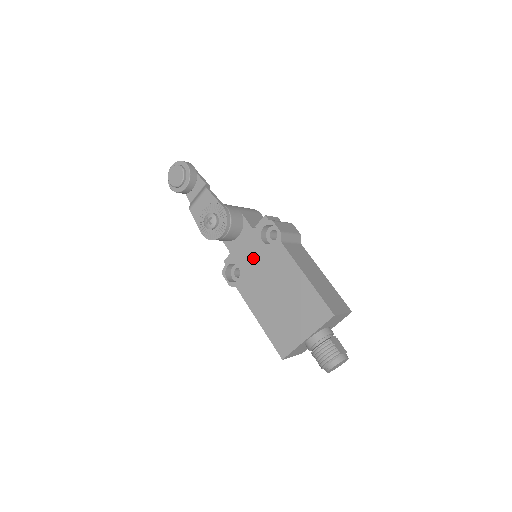
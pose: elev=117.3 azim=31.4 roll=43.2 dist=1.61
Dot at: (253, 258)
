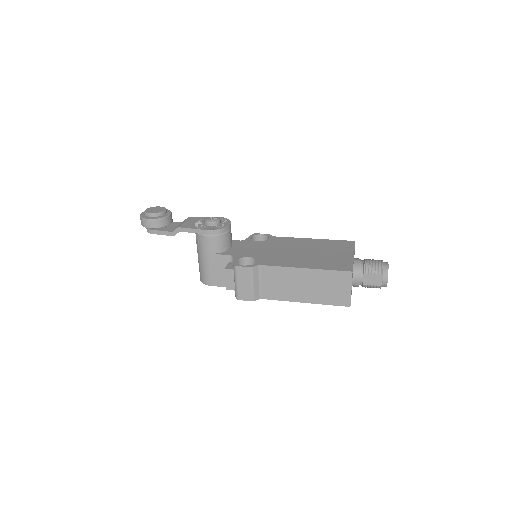
Dot at: (259, 249)
